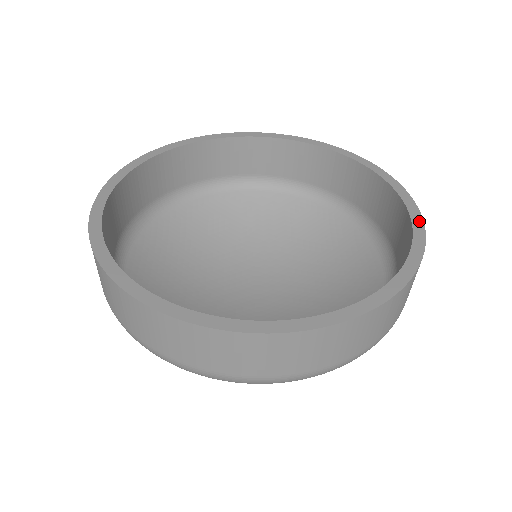
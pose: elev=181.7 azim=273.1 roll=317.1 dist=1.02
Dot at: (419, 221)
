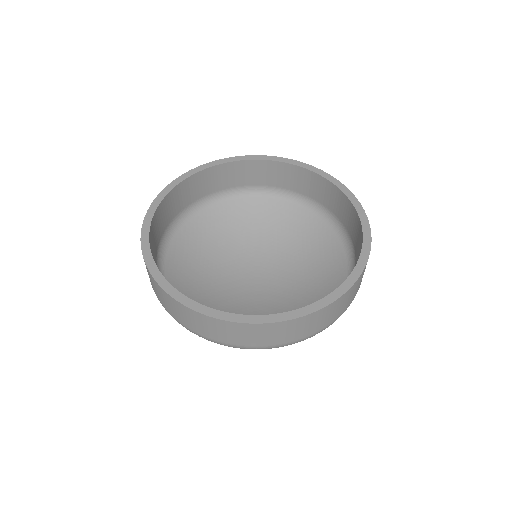
Dot at: (368, 238)
